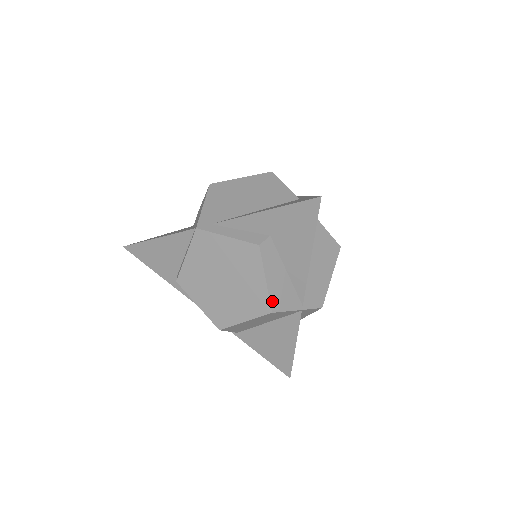
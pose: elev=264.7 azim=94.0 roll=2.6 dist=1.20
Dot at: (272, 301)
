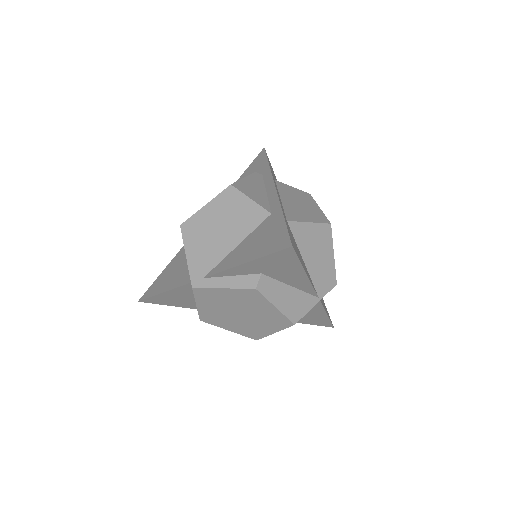
Dot at: (290, 317)
